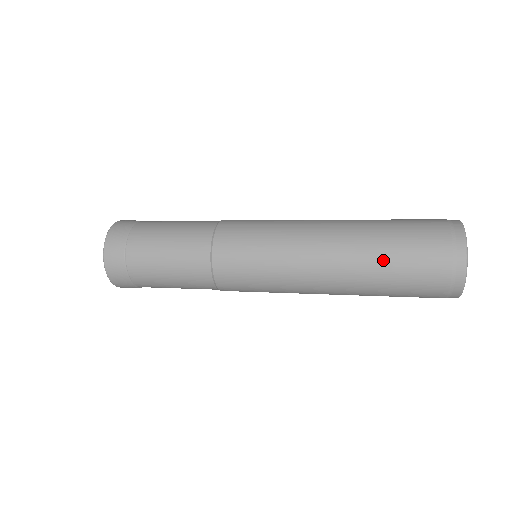
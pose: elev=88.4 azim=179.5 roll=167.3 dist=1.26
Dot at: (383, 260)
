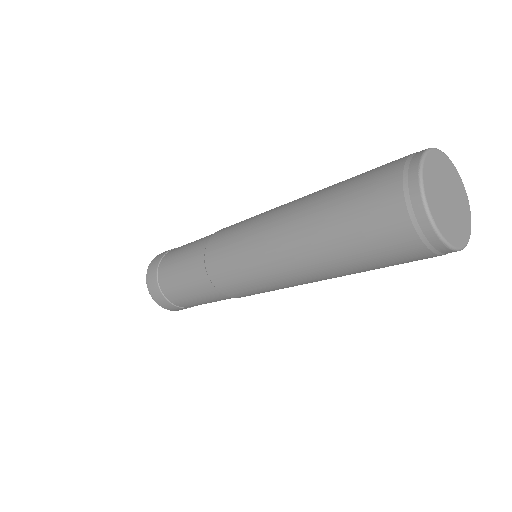
Dot at: (350, 260)
